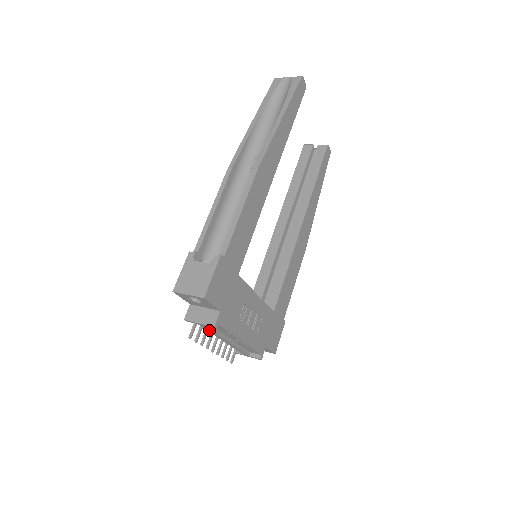
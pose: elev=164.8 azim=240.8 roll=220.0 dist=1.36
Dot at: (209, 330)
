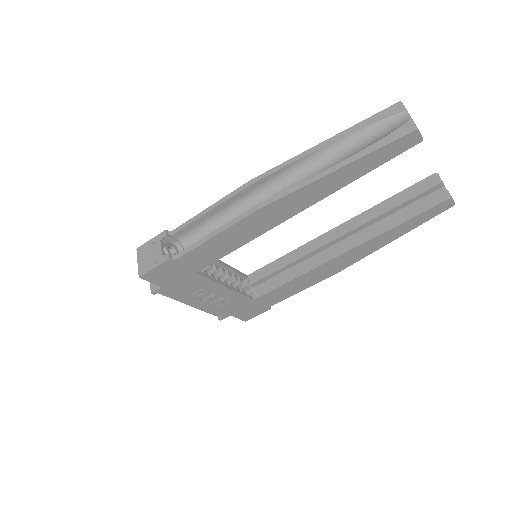
Dot at: occluded
